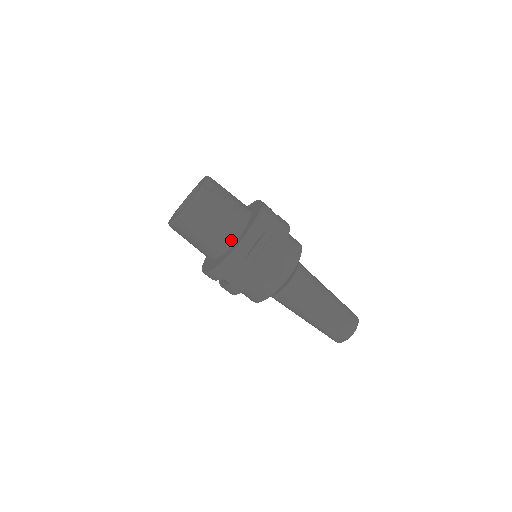
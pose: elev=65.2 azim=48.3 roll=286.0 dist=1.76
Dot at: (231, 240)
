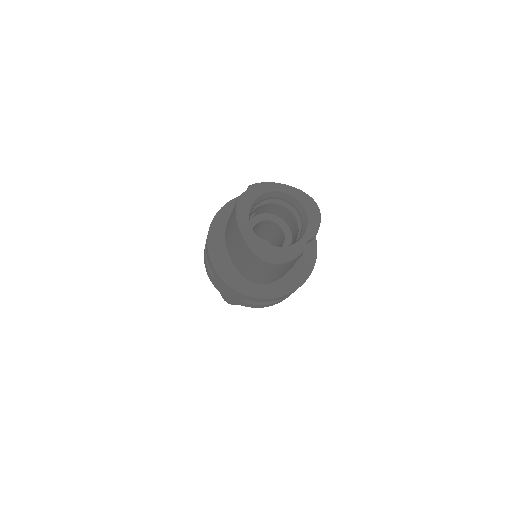
Dot at: (258, 282)
